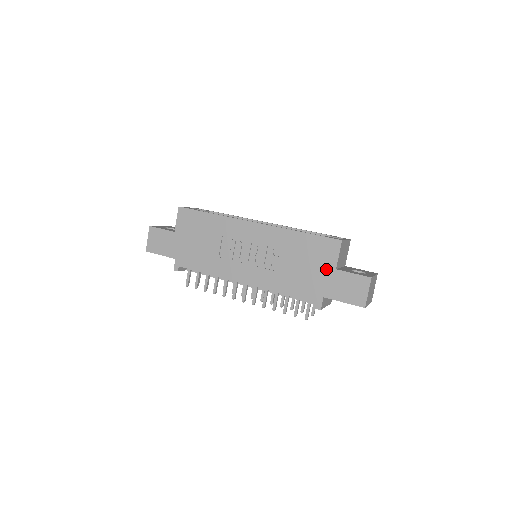
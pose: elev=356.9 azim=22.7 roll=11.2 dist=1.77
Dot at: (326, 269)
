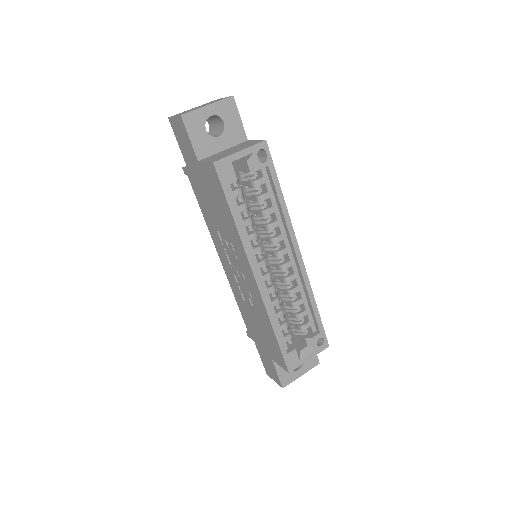
Dot at: (267, 350)
